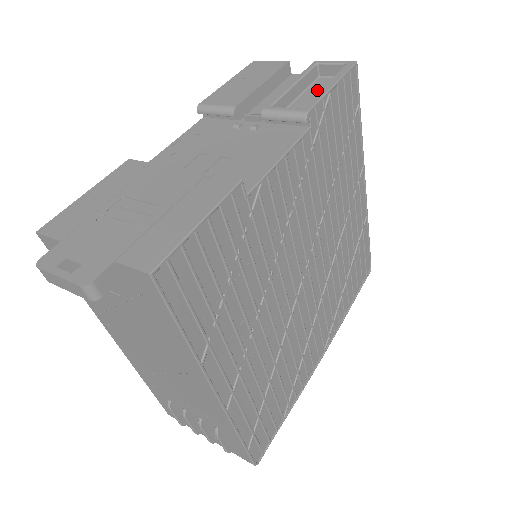
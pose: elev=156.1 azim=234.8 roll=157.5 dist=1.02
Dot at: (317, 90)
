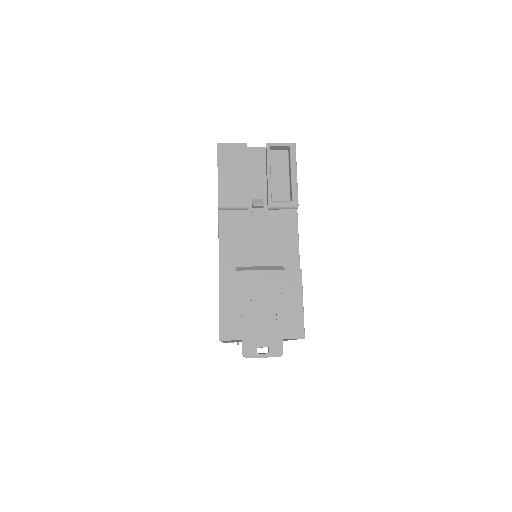
Dot at: (278, 167)
